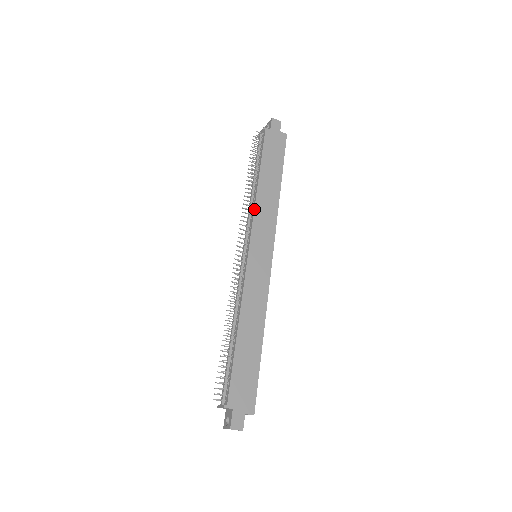
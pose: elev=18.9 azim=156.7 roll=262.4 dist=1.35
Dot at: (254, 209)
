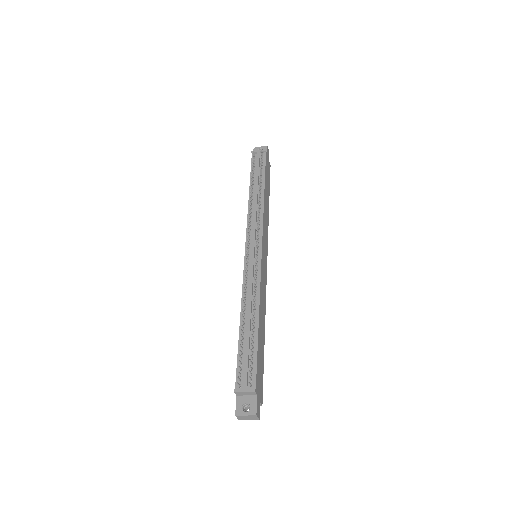
Dot at: (263, 214)
